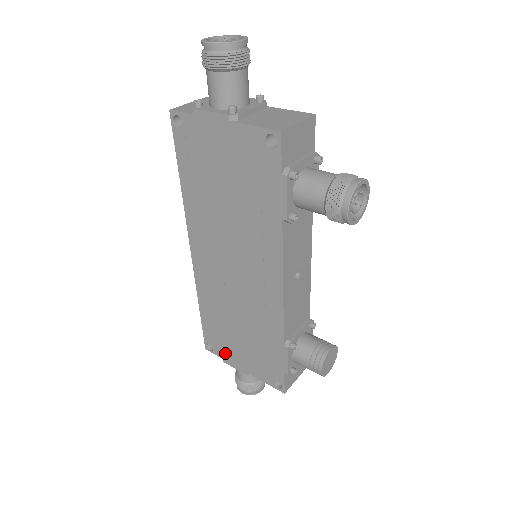
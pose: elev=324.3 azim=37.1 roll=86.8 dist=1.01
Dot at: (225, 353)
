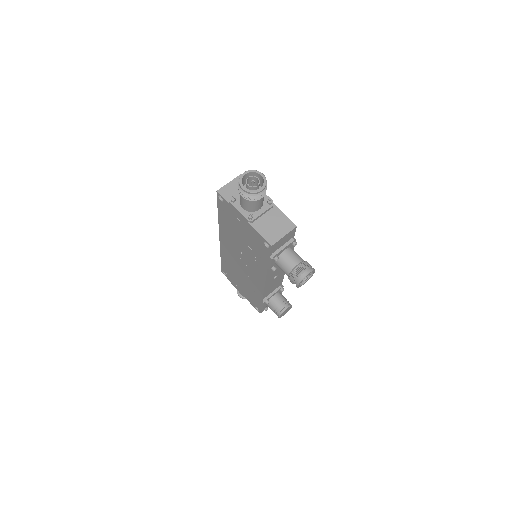
Dot at: (232, 281)
